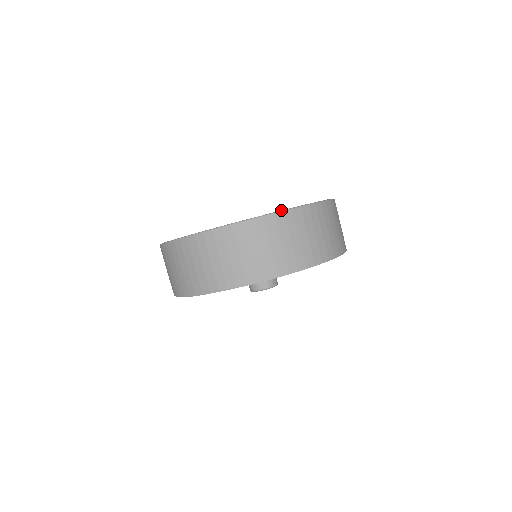
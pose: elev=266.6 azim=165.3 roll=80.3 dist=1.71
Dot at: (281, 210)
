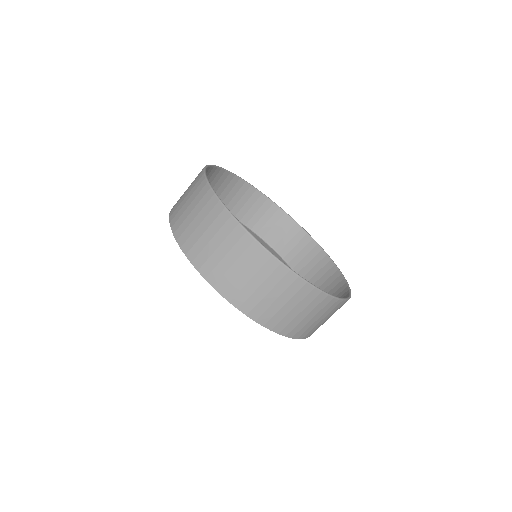
Dot at: occluded
